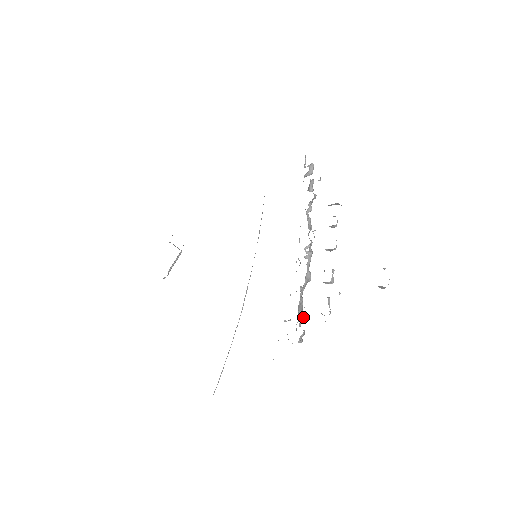
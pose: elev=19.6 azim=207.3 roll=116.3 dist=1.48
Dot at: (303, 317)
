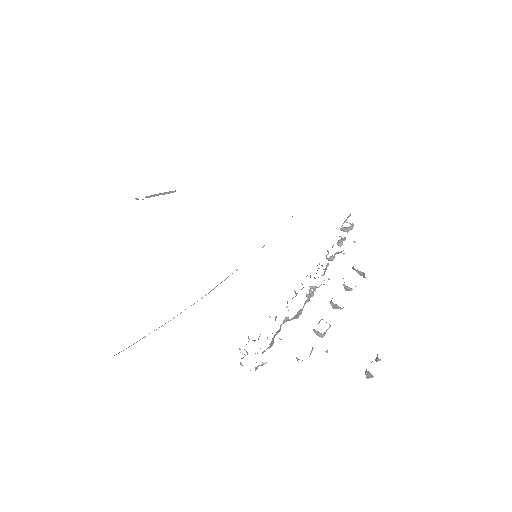
Dot at: occluded
